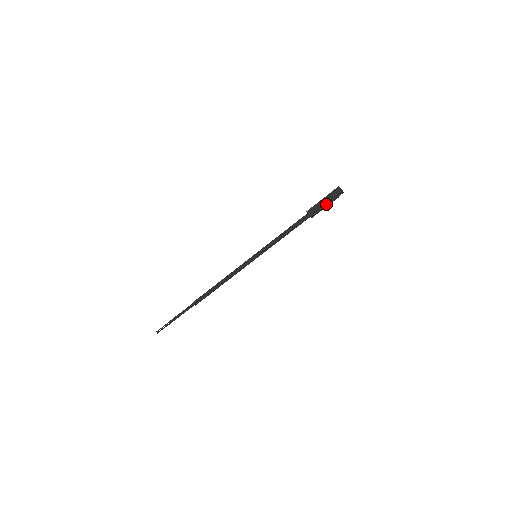
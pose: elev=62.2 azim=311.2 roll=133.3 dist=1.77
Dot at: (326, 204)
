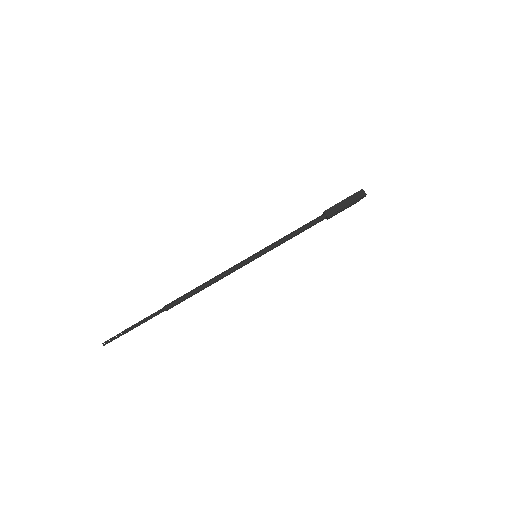
Dot at: (347, 206)
